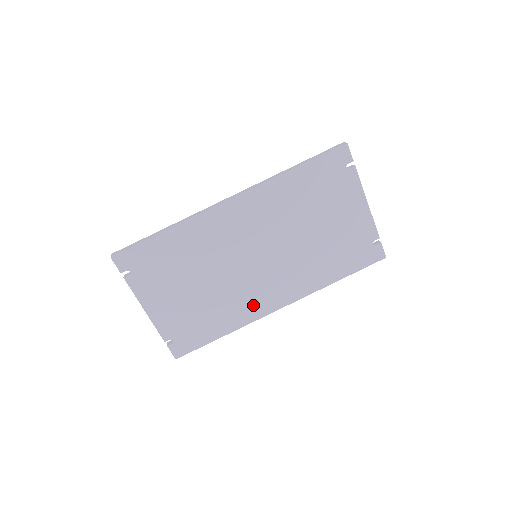
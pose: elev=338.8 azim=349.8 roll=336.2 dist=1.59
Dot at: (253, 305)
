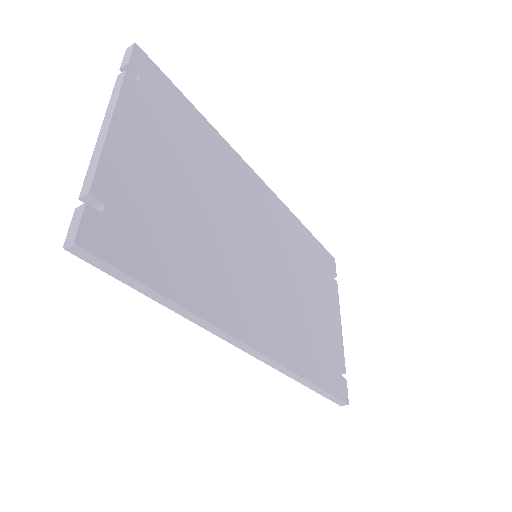
Dot at: (234, 305)
